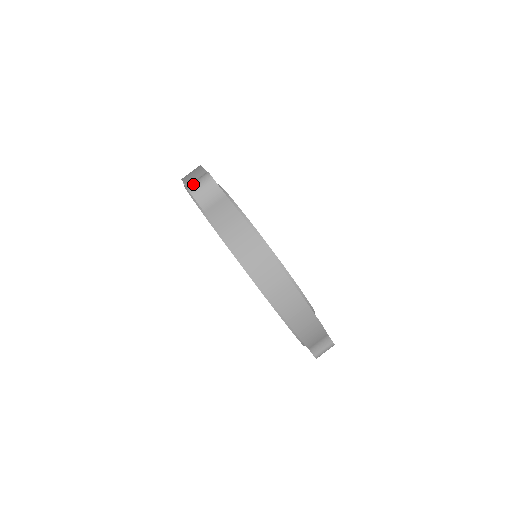
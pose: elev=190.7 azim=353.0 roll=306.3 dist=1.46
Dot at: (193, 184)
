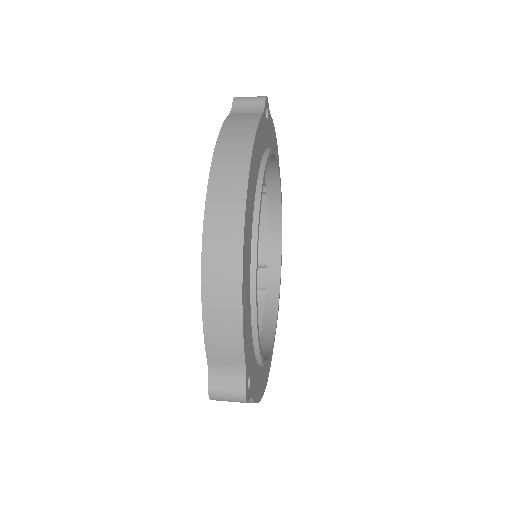
Dot at: occluded
